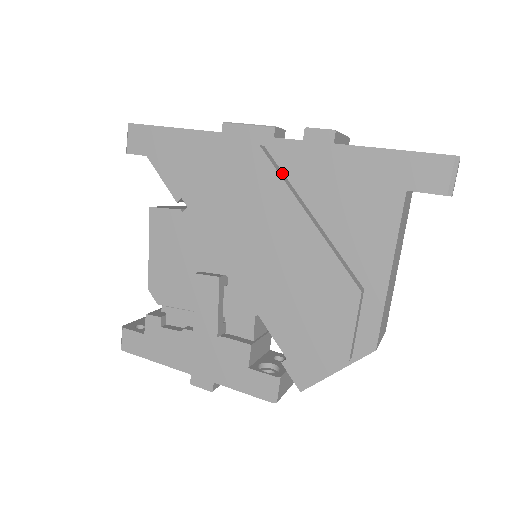
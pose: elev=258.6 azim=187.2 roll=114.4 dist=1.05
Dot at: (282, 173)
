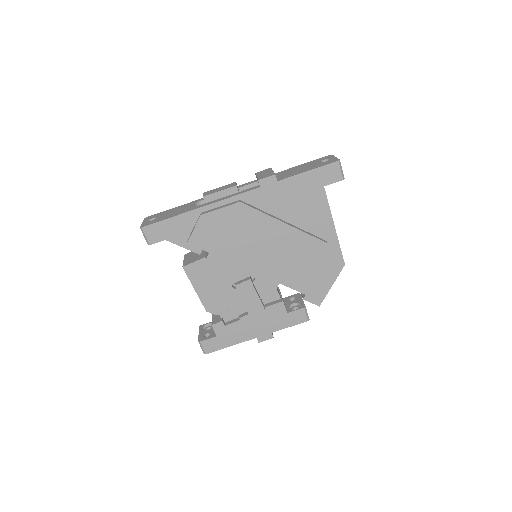
Dot at: (258, 209)
